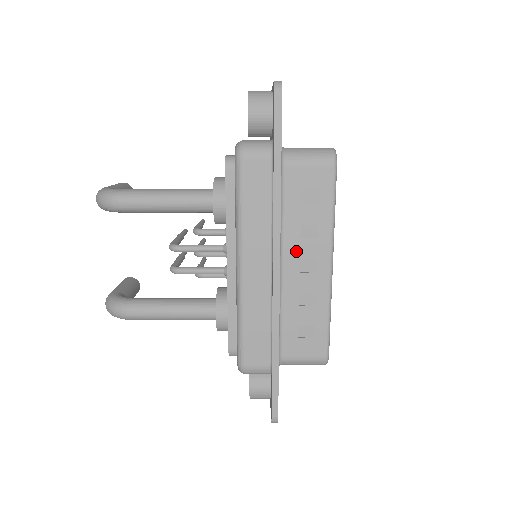
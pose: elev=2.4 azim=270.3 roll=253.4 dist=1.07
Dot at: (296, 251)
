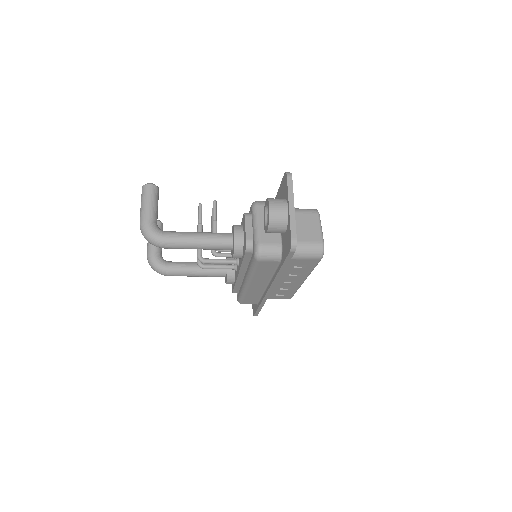
Dot at: (284, 278)
